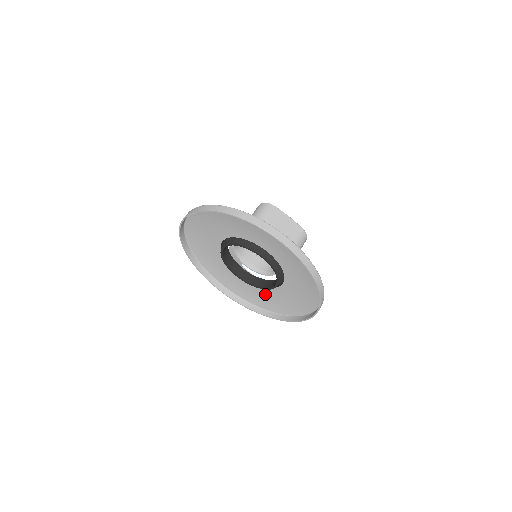
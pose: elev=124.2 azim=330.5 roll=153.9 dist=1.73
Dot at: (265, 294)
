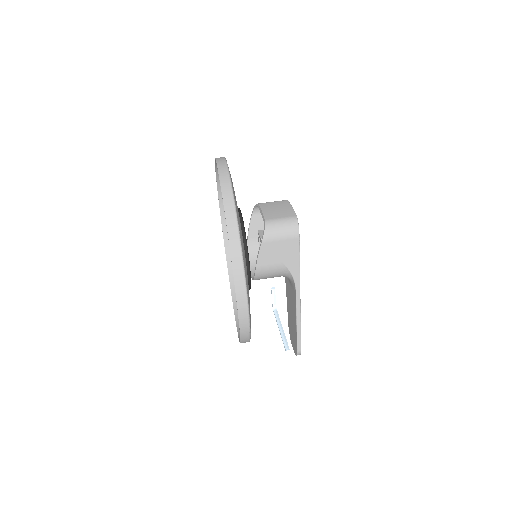
Dot at: occluded
